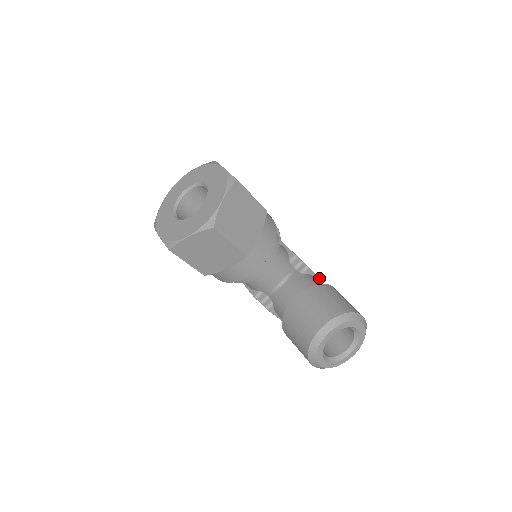
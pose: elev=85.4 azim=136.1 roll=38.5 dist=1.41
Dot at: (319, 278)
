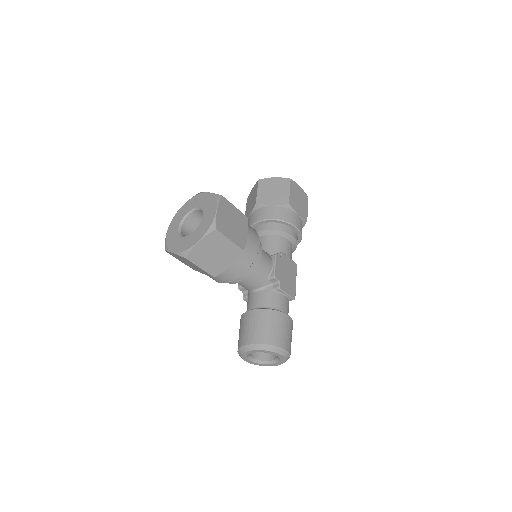
Dot at: (291, 297)
